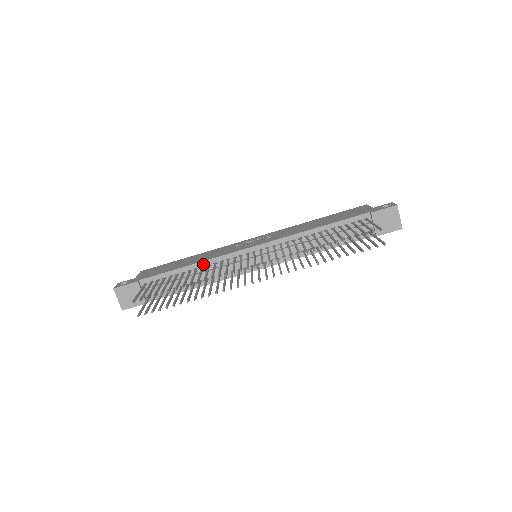
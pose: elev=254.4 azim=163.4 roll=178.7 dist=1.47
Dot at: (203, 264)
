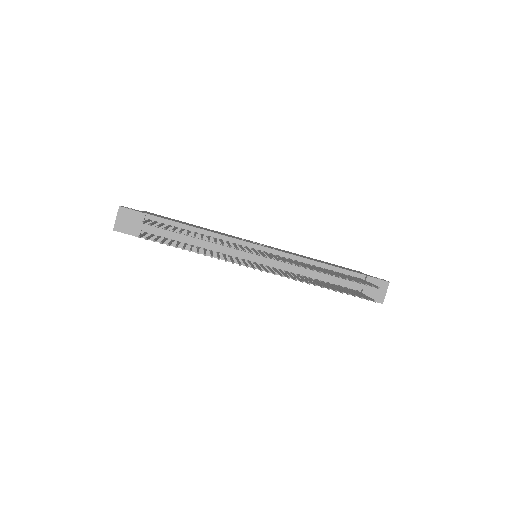
Dot at: (210, 234)
